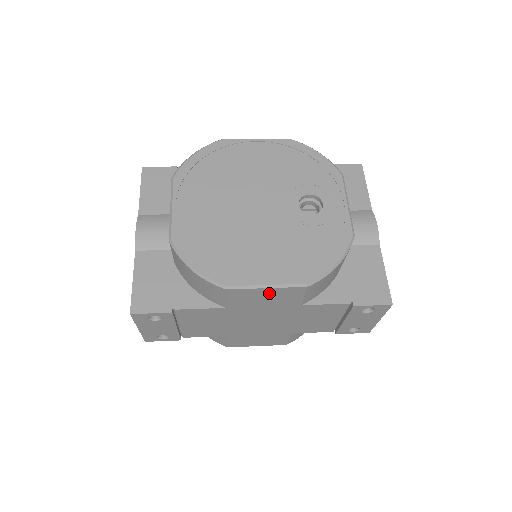
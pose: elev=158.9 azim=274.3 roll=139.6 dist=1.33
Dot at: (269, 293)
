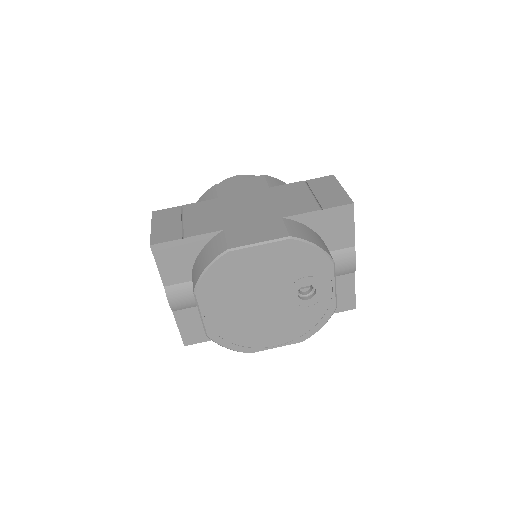
Dot at: occluded
